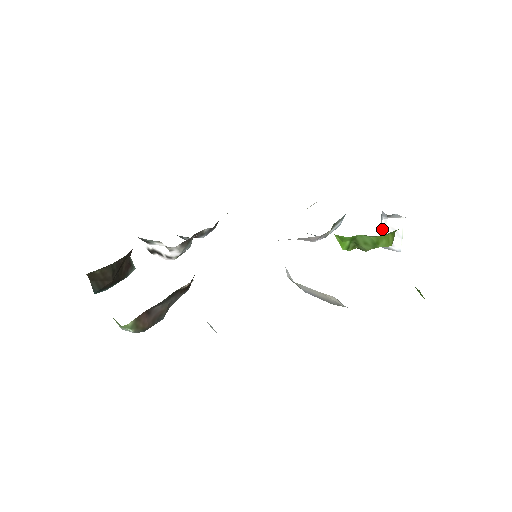
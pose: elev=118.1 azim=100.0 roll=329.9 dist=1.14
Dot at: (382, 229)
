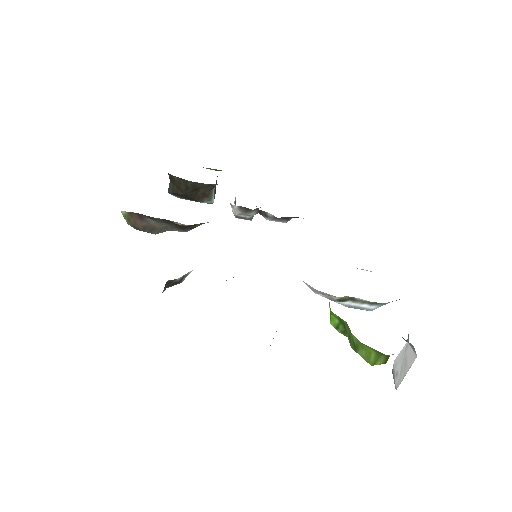
Dot at: (401, 351)
